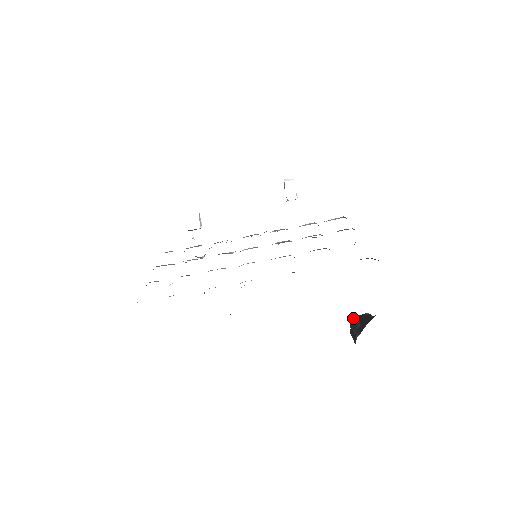
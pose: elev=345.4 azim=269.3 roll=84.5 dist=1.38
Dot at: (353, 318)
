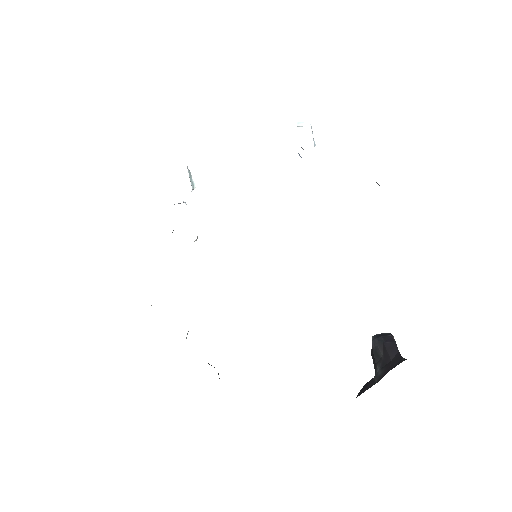
Dot at: (375, 339)
